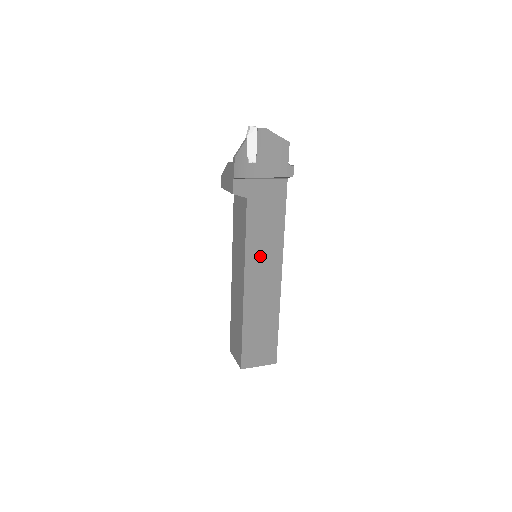
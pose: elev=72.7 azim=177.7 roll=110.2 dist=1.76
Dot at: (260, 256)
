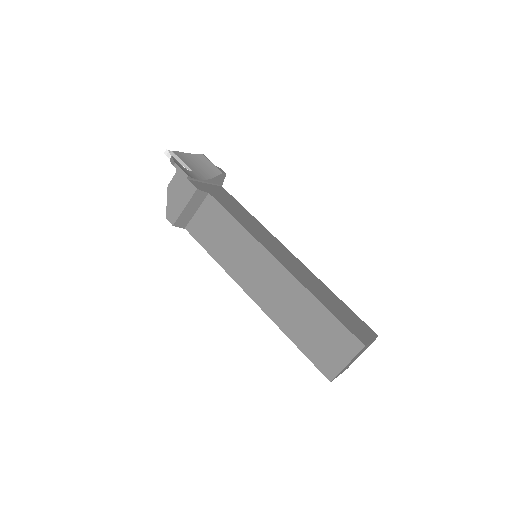
Dot at: (262, 237)
